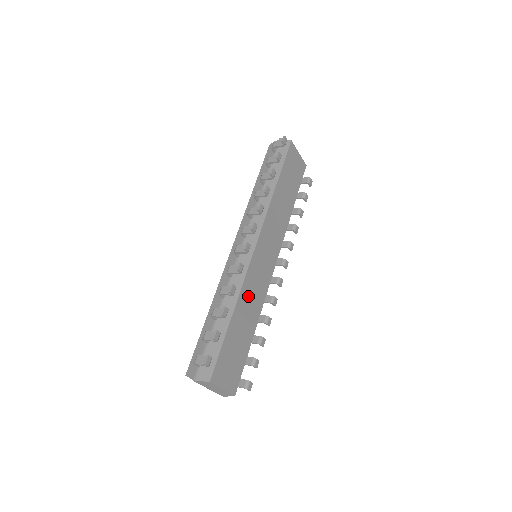
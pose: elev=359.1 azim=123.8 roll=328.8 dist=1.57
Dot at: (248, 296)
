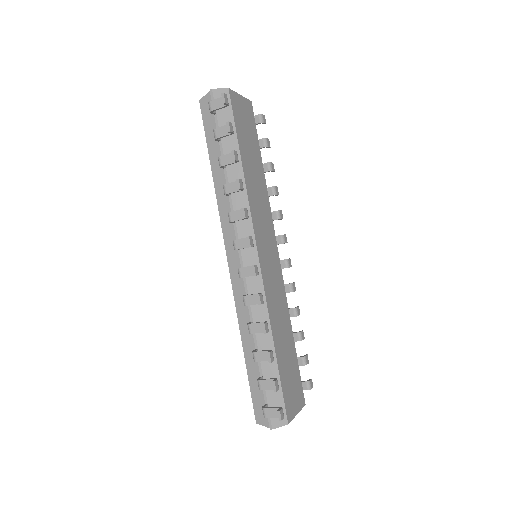
Dot at: (275, 312)
